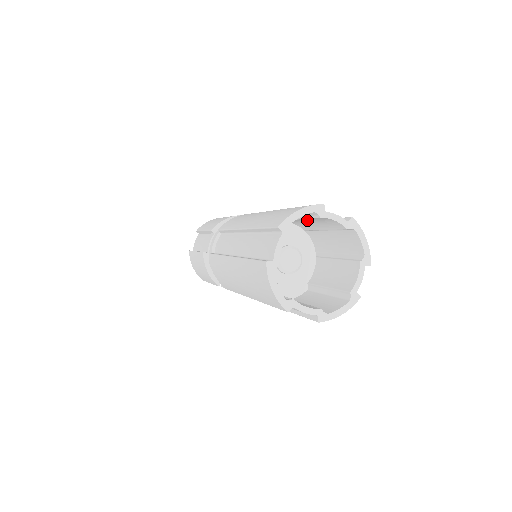
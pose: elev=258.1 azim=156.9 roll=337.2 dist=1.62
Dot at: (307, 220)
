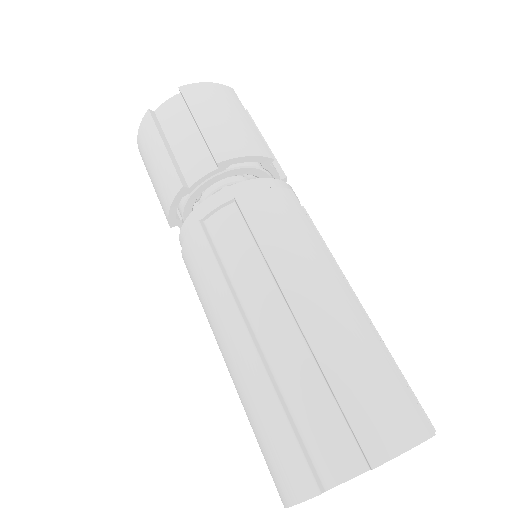
Dot at: occluded
